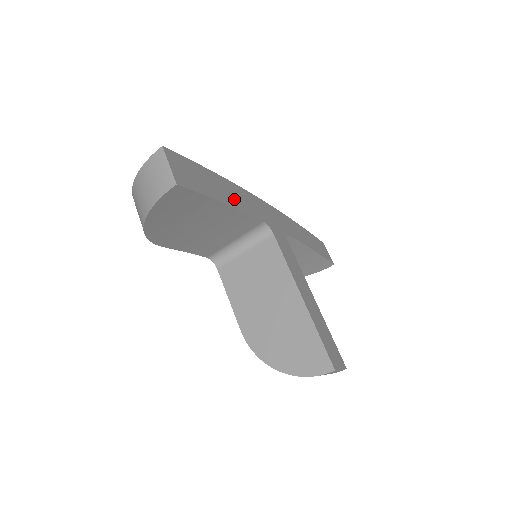
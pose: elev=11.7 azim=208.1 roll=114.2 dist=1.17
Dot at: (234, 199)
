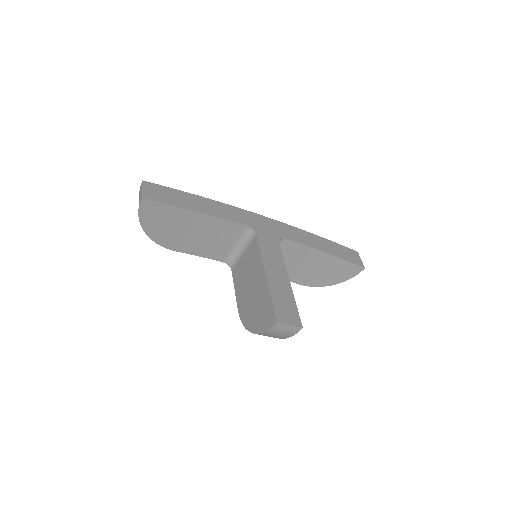
Dot at: (212, 210)
